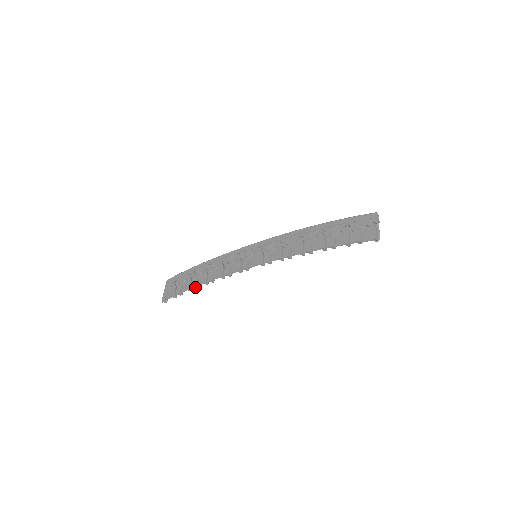
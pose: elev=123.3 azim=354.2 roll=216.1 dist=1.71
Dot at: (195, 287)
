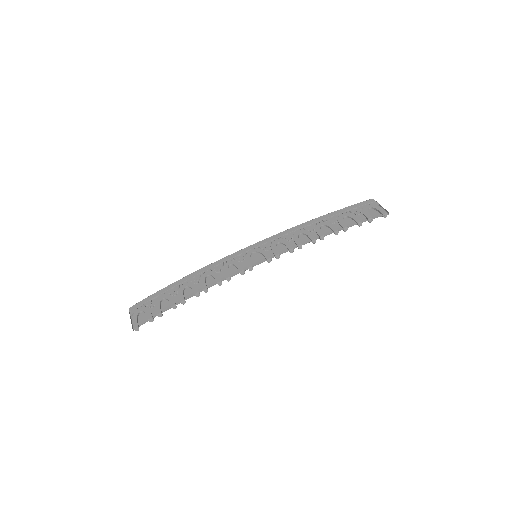
Dot at: (183, 302)
